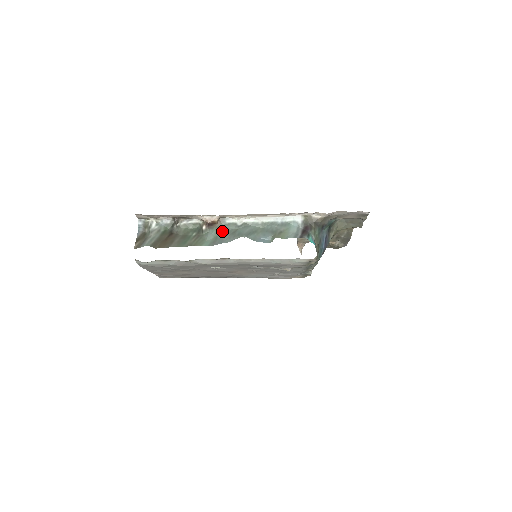
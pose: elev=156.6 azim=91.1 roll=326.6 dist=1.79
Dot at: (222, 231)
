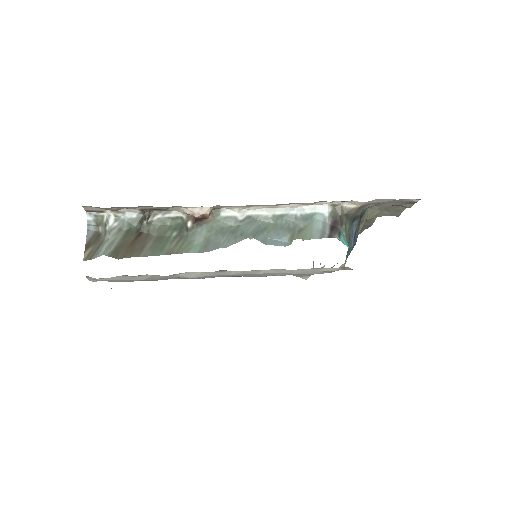
Dot at: (216, 229)
